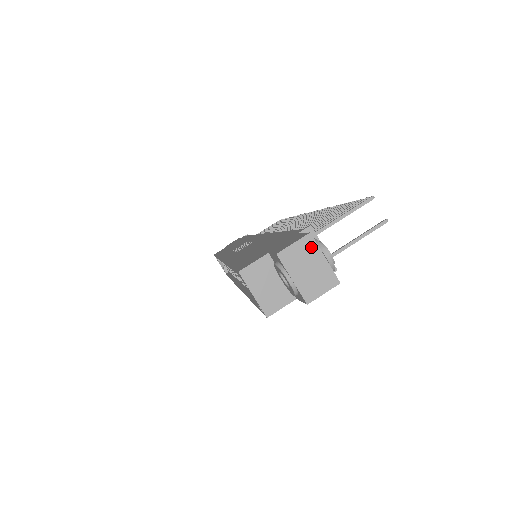
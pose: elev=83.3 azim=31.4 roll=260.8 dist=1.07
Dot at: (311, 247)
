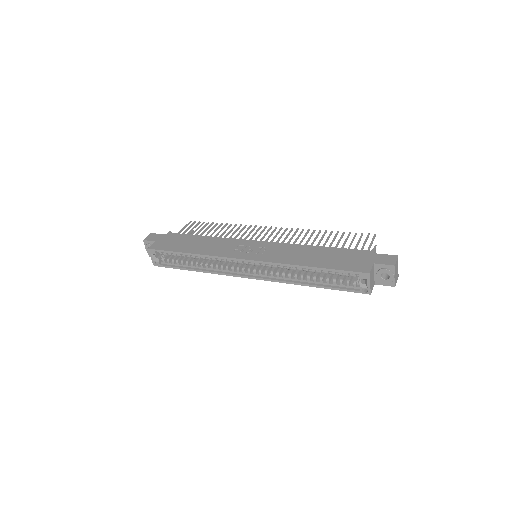
Dot at: occluded
